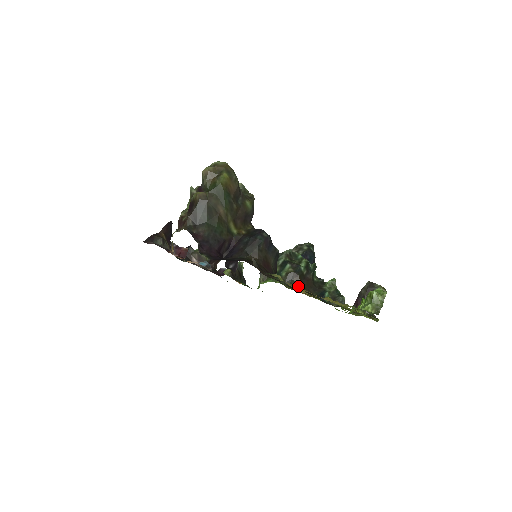
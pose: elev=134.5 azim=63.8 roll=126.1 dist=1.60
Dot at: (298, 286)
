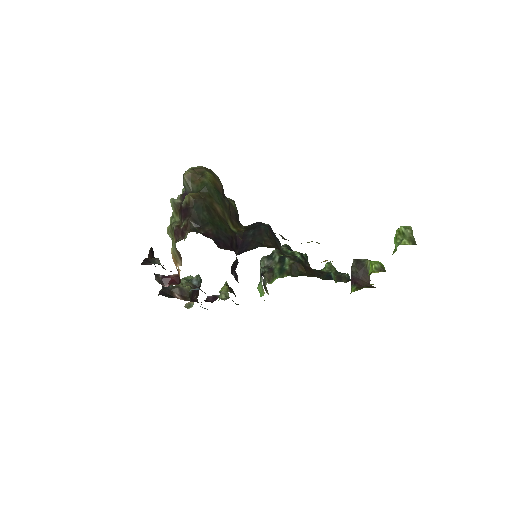
Dot at: (306, 274)
